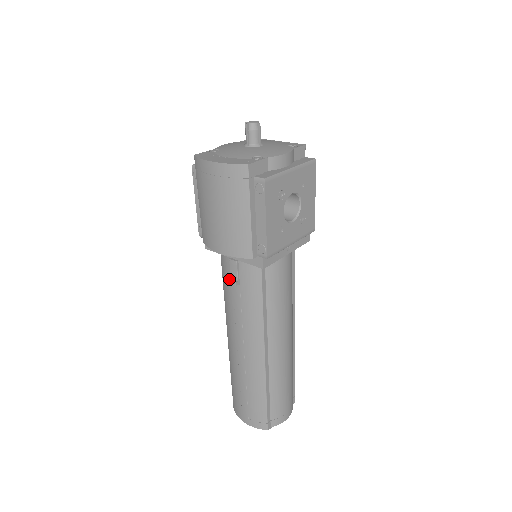
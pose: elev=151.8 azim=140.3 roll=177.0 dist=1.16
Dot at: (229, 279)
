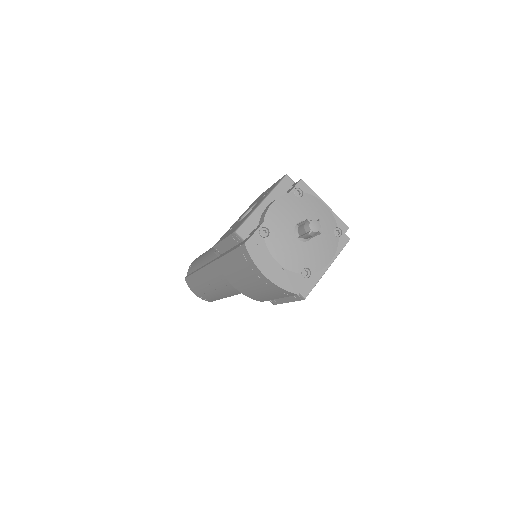
Dot at: occluded
